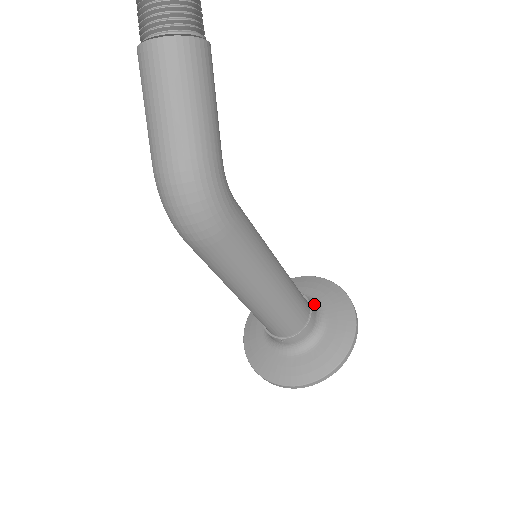
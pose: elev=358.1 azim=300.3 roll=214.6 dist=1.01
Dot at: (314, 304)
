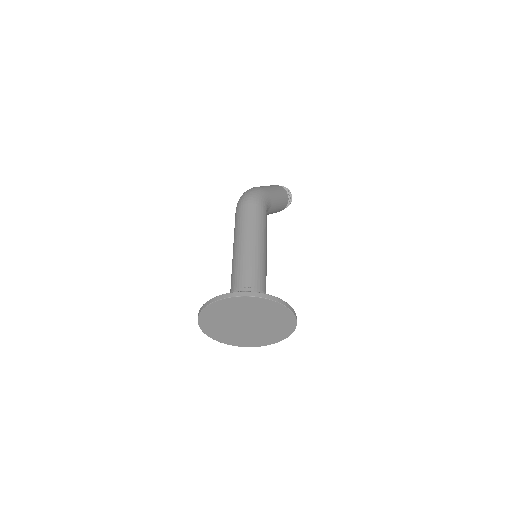
Dot at: occluded
